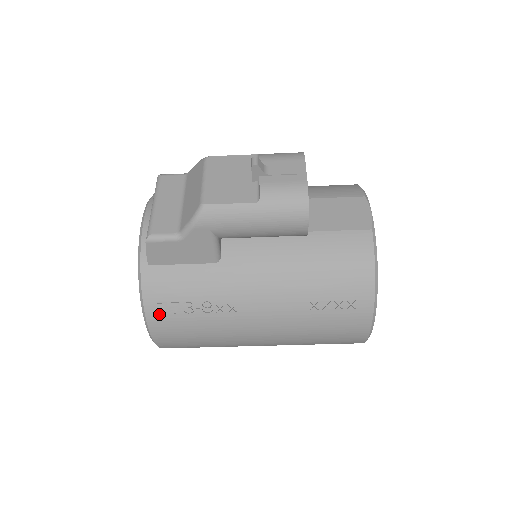
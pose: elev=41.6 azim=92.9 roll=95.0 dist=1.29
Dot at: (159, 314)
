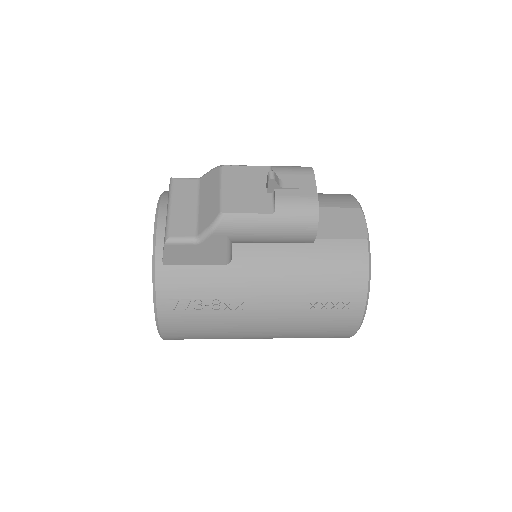
Dot at: (170, 310)
